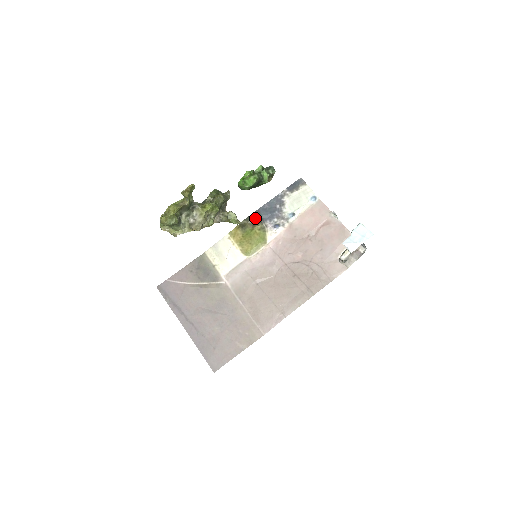
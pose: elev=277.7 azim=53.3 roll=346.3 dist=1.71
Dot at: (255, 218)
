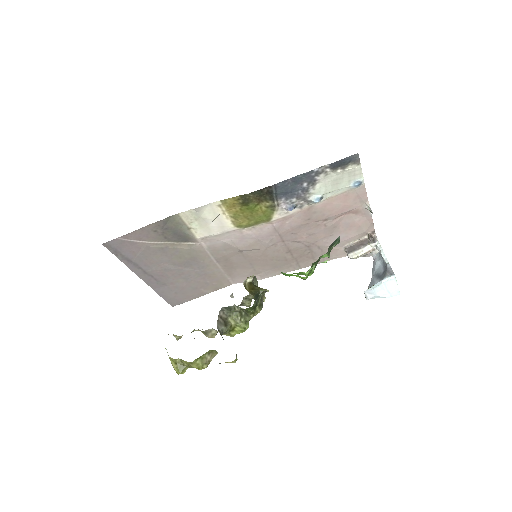
Dot at: (267, 194)
